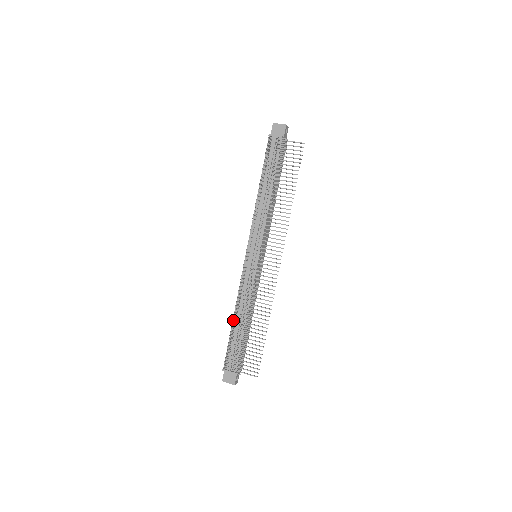
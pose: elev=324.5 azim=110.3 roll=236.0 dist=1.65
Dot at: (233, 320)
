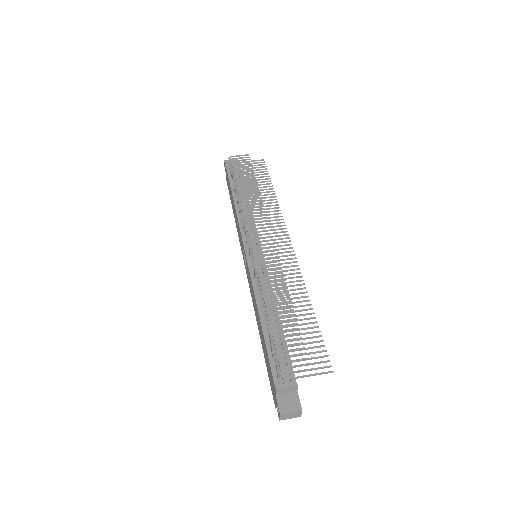
Dot at: (265, 309)
